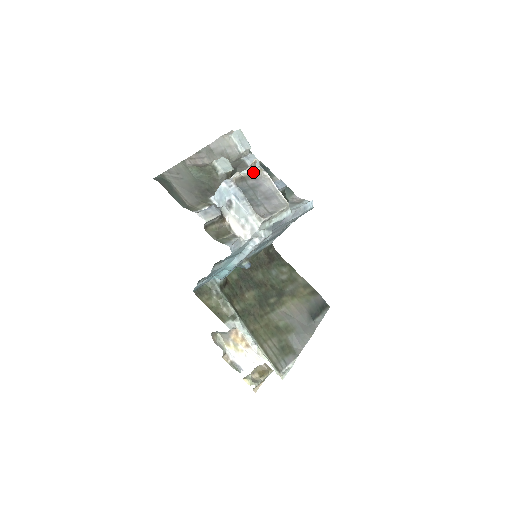
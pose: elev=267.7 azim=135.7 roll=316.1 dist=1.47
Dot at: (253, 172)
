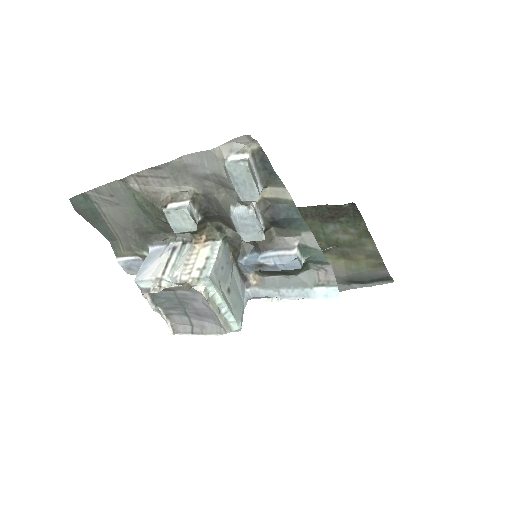
Dot at: occluded
